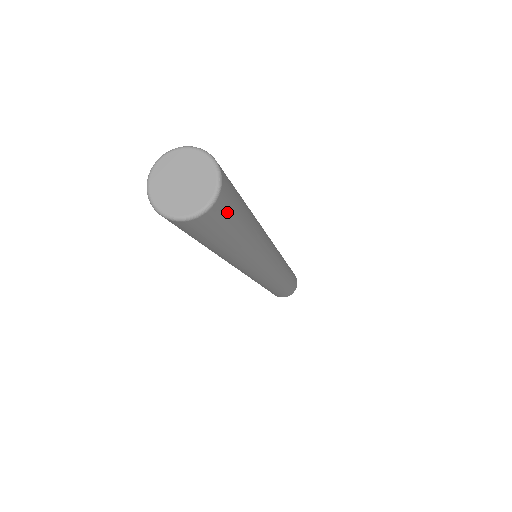
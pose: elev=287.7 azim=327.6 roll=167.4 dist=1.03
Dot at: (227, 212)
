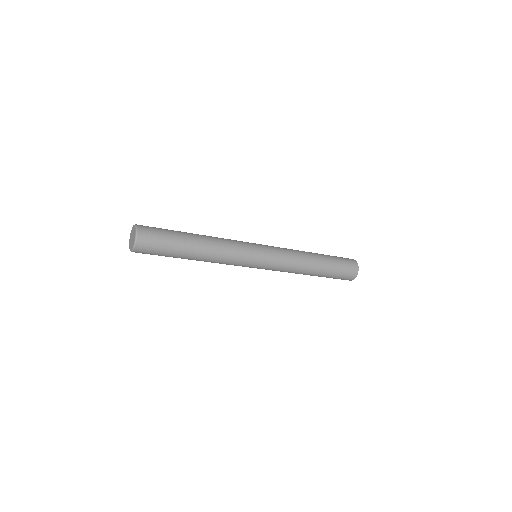
Dot at: occluded
